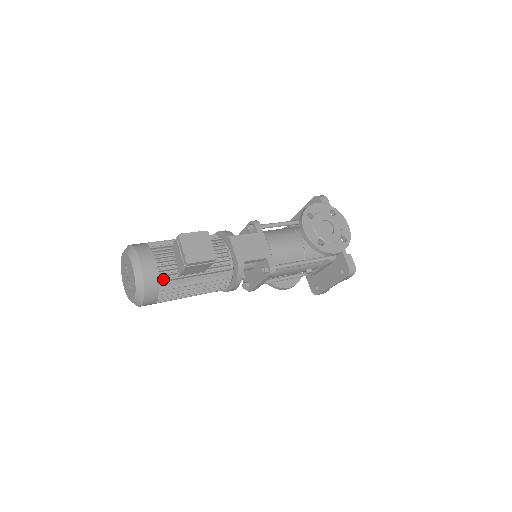
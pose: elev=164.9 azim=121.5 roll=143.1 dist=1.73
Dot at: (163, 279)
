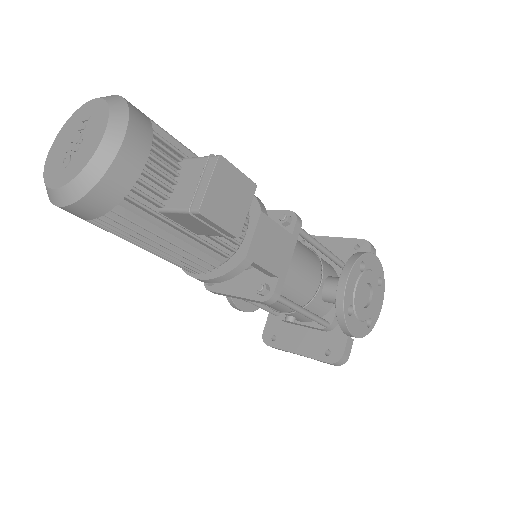
Dot at: (134, 198)
